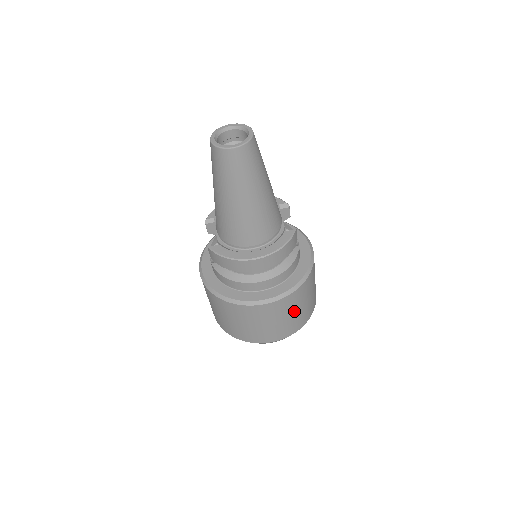
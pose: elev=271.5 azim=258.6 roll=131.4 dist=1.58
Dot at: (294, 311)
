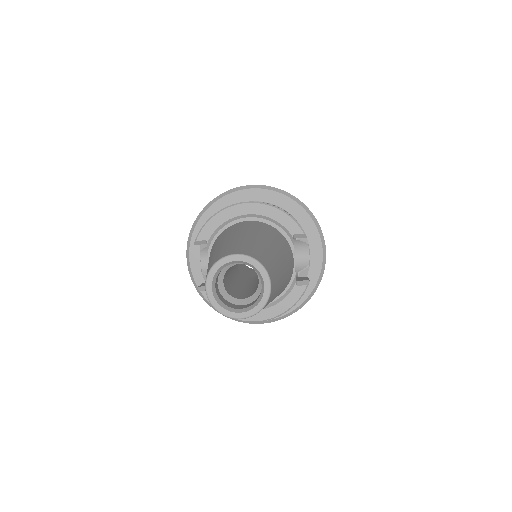
Dot at: occluded
